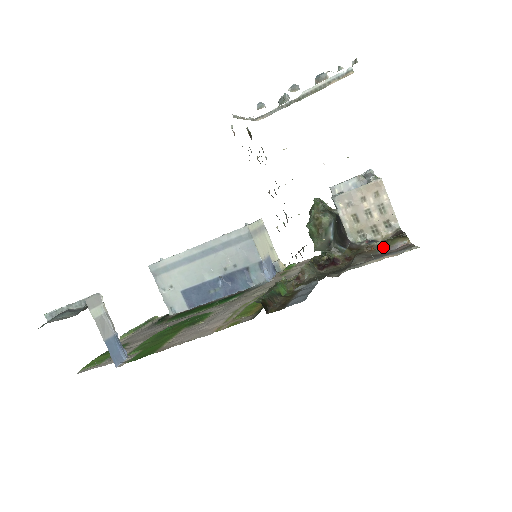
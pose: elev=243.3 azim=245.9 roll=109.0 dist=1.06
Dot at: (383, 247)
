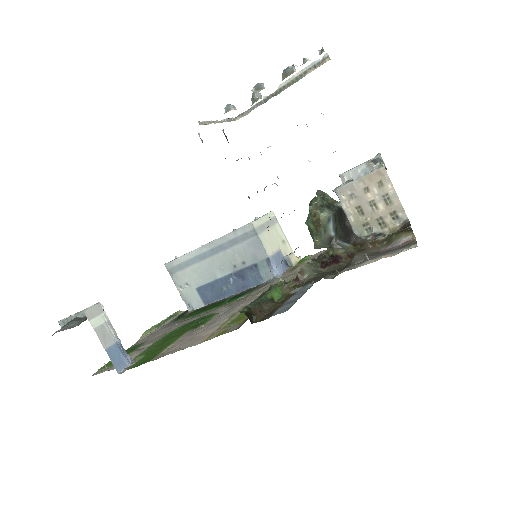
Dot at: (387, 242)
